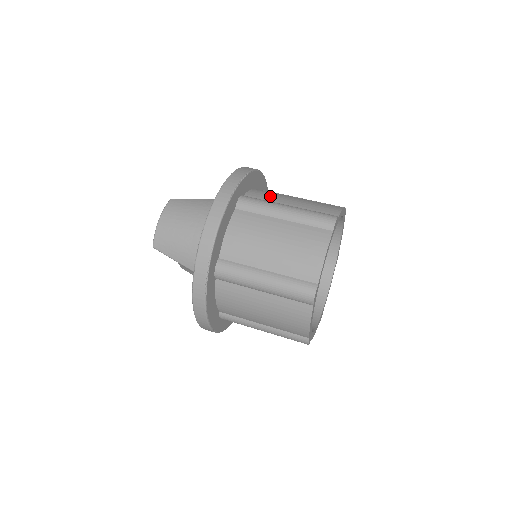
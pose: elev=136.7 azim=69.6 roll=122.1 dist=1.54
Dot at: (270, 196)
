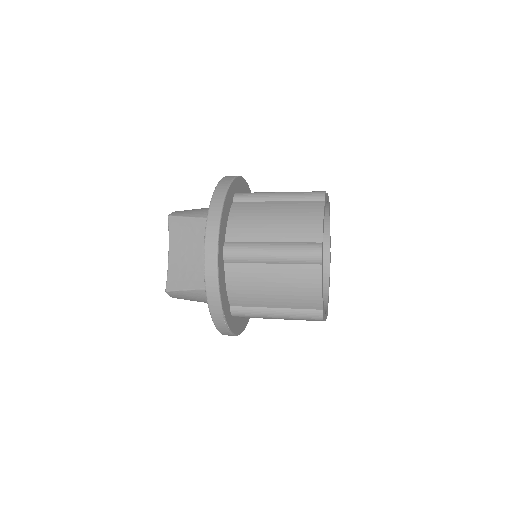
Dot at: occluded
